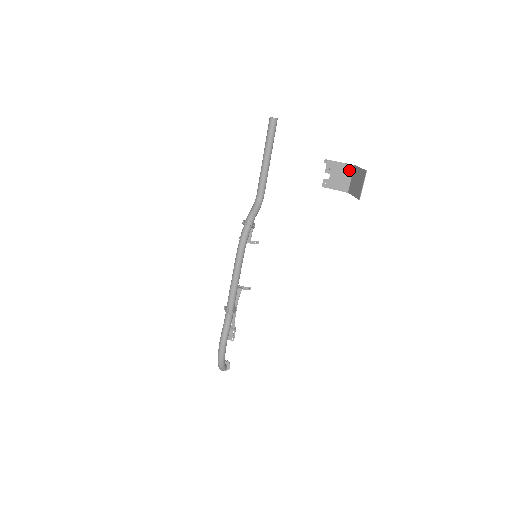
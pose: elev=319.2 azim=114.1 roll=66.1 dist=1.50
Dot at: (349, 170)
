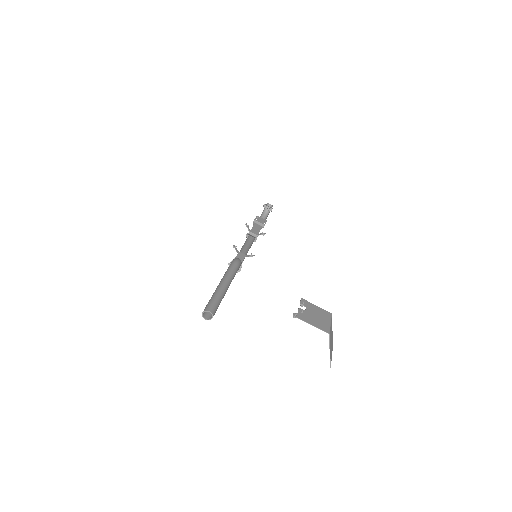
Dot at: (325, 327)
